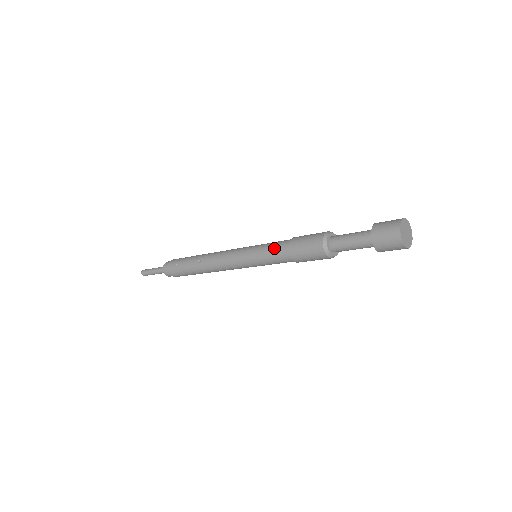
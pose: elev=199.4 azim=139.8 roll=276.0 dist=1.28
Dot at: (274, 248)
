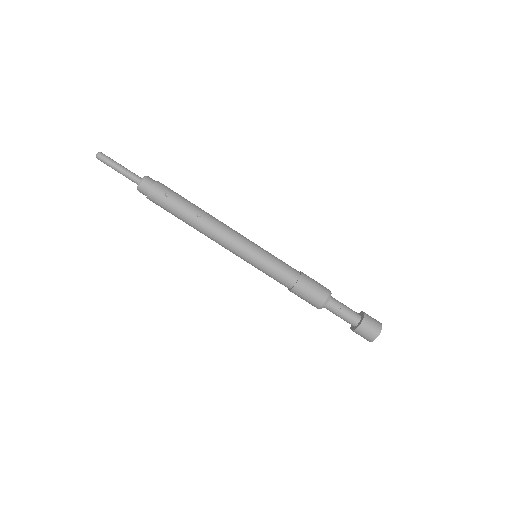
Dot at: (285, 269)
